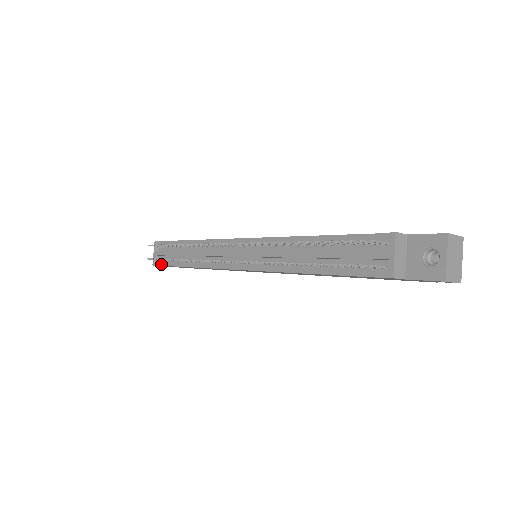
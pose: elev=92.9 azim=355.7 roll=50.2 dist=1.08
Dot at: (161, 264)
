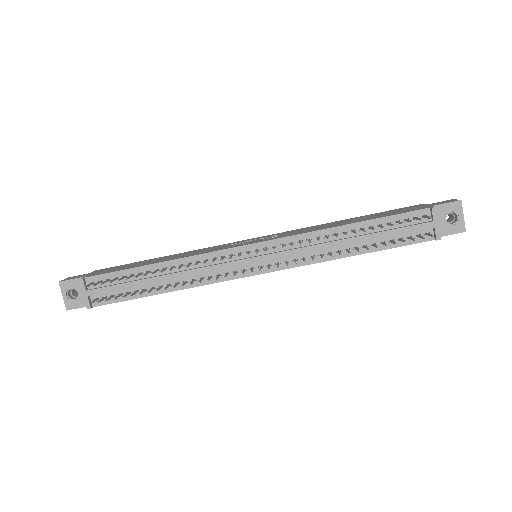
Dot at: (103, 303)
